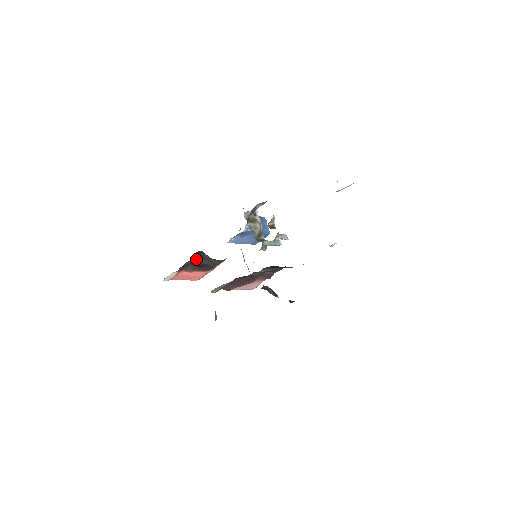
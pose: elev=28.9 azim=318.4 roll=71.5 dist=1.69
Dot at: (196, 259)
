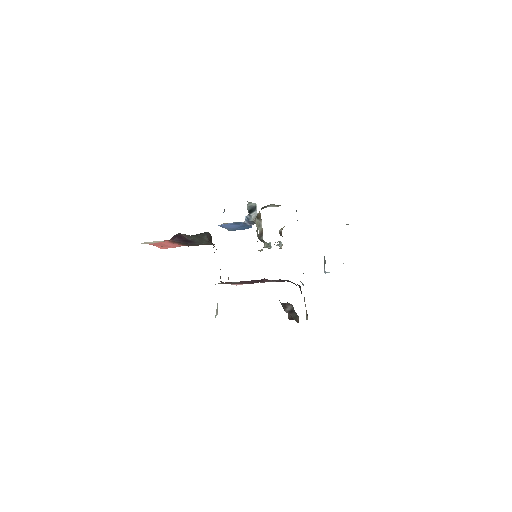
Dot at: (192, 235)
